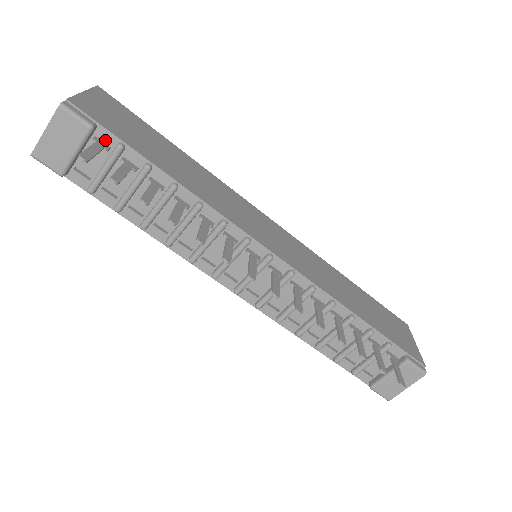
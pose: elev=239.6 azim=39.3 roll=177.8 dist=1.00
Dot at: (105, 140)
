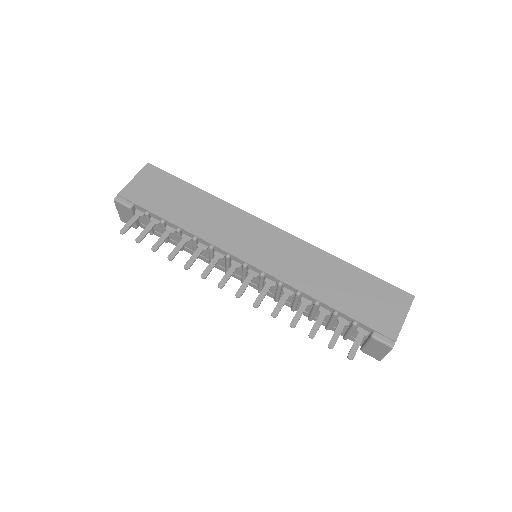
Dot at: (141, 210)
